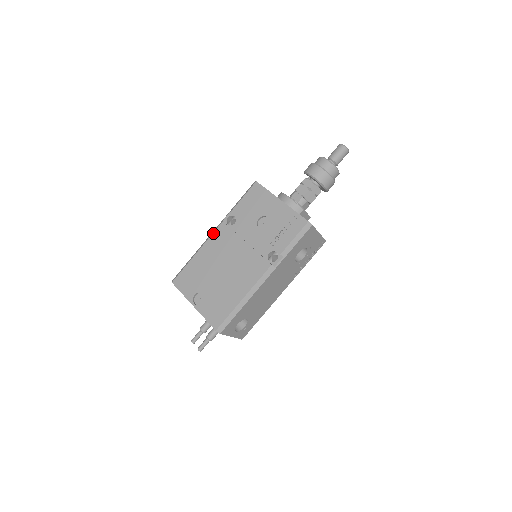
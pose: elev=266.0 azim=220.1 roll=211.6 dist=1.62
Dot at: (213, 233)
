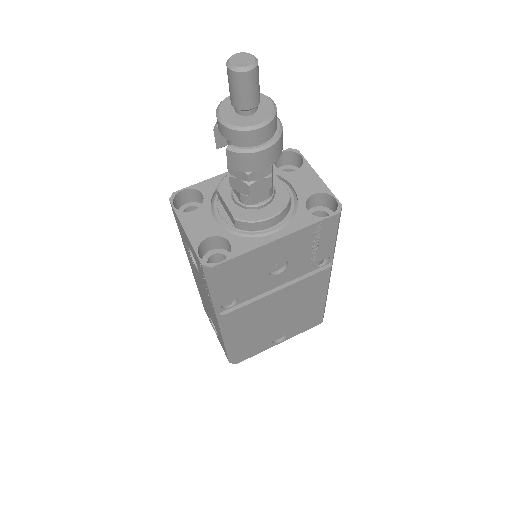
Dot at: (227, 327)
